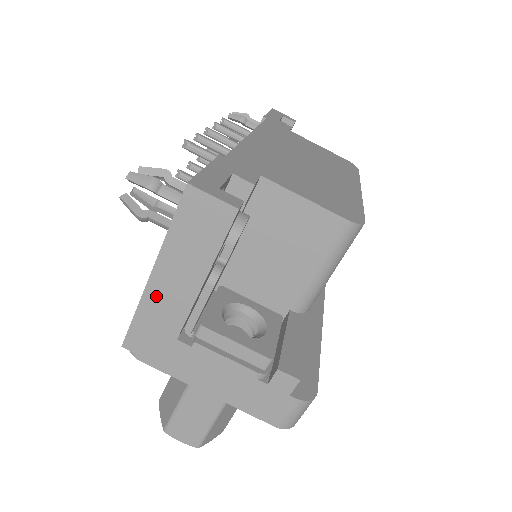
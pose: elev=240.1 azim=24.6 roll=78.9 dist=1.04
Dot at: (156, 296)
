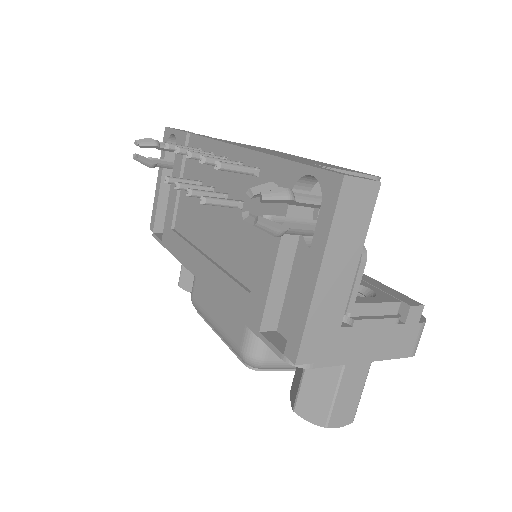
Dot at: (323, 295)
